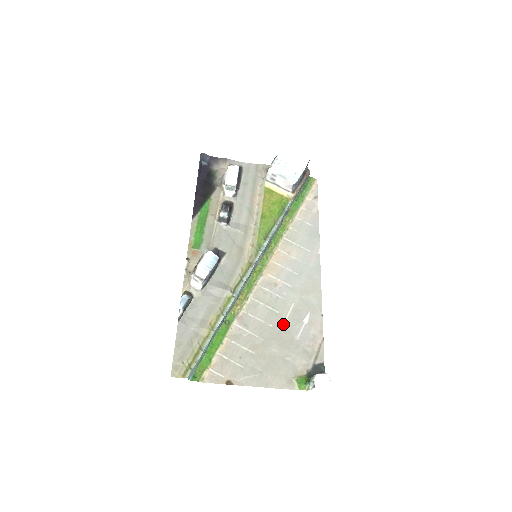
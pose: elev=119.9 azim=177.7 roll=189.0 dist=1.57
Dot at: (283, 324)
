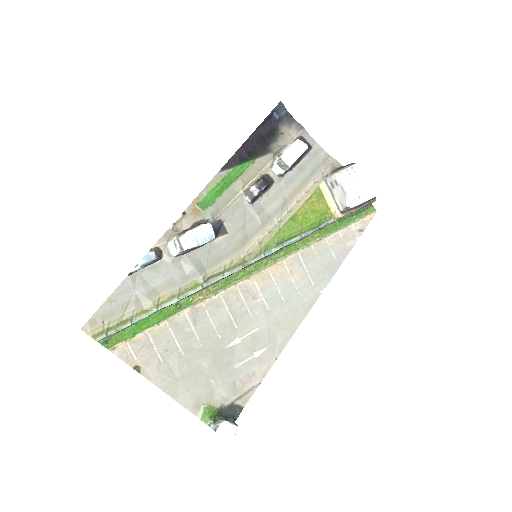
Dot at: (233, 343)
